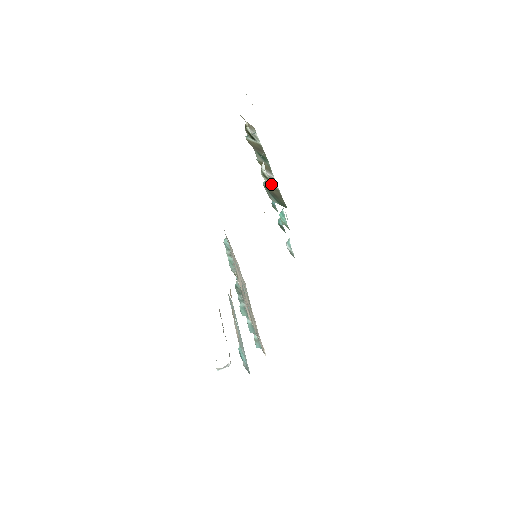
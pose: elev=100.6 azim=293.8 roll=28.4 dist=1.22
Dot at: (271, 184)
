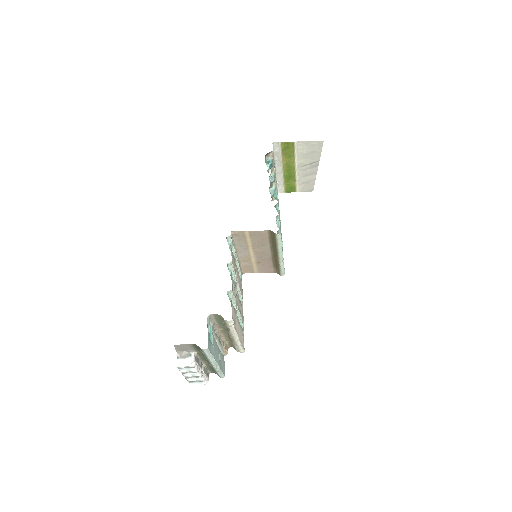
Dot at: occluded
